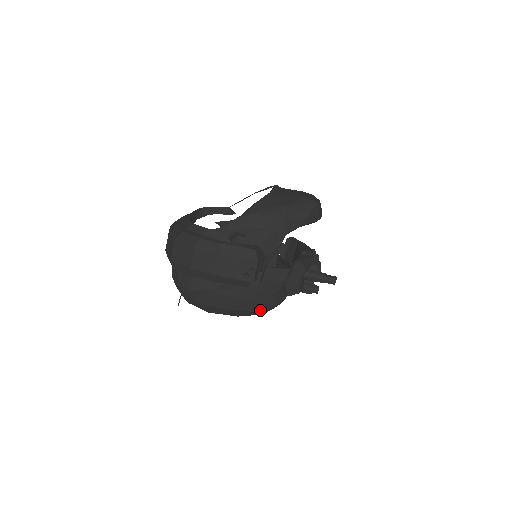
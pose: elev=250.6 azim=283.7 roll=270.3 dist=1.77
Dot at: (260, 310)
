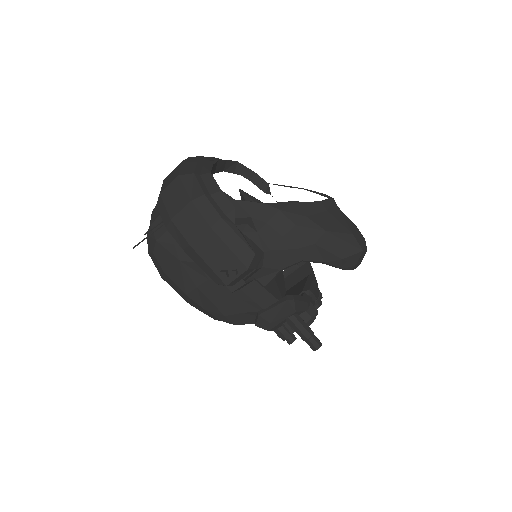
Dot at: (217, 316)
